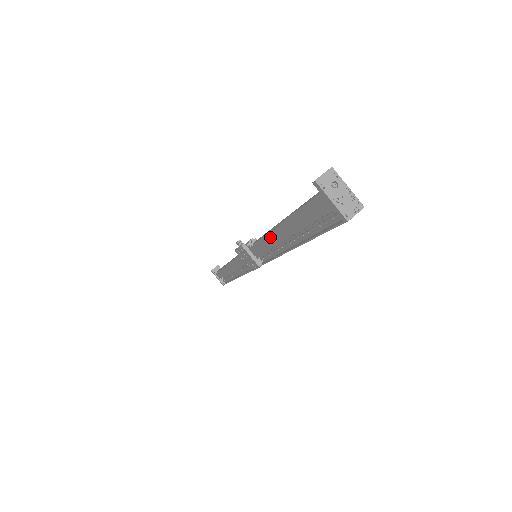
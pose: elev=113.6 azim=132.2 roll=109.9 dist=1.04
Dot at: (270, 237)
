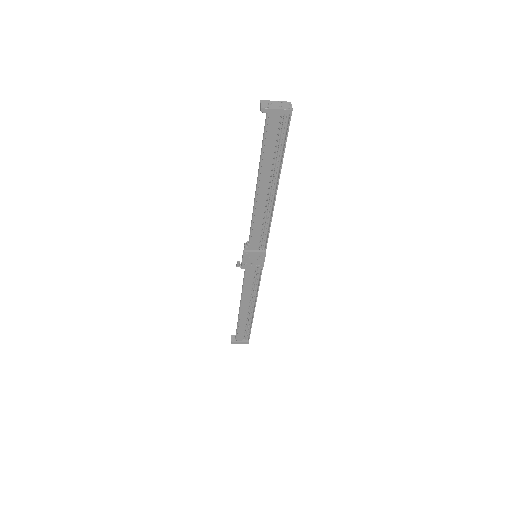
Dot at: (258, 208)
